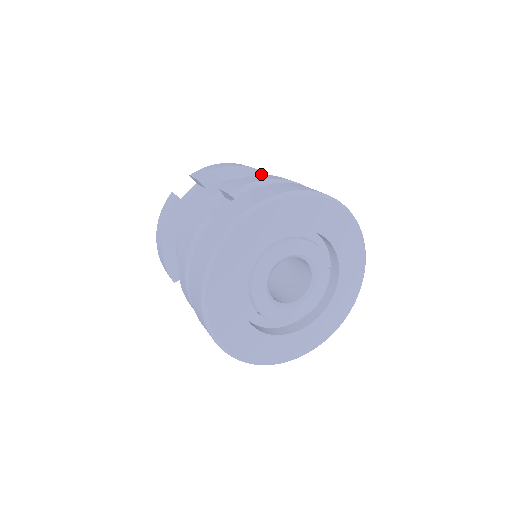
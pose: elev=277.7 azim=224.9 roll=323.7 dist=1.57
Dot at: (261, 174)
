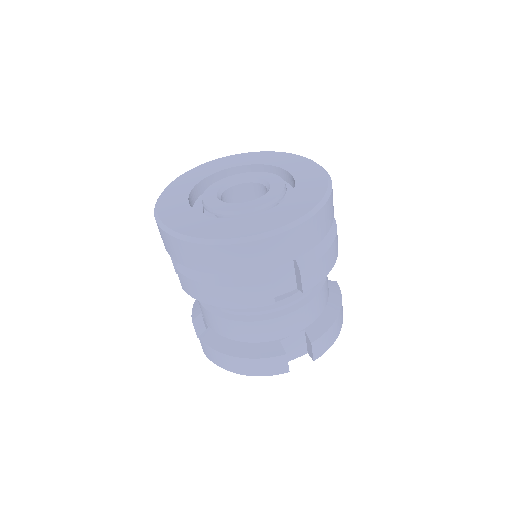
Dot at: occluded
